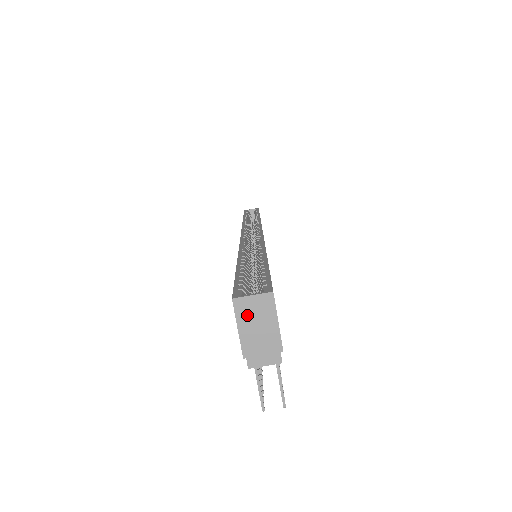
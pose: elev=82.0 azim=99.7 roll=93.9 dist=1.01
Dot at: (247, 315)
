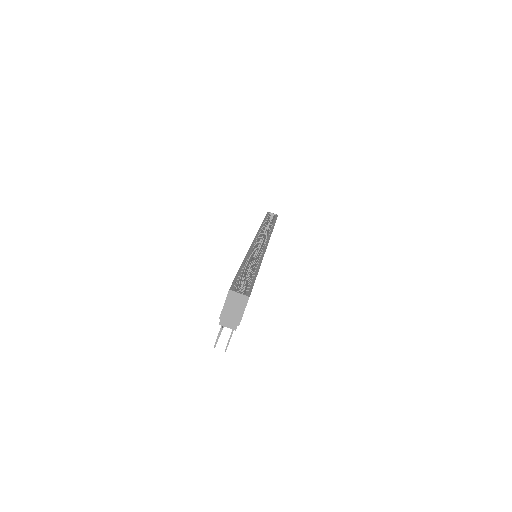
Dot at: (232, 300)
